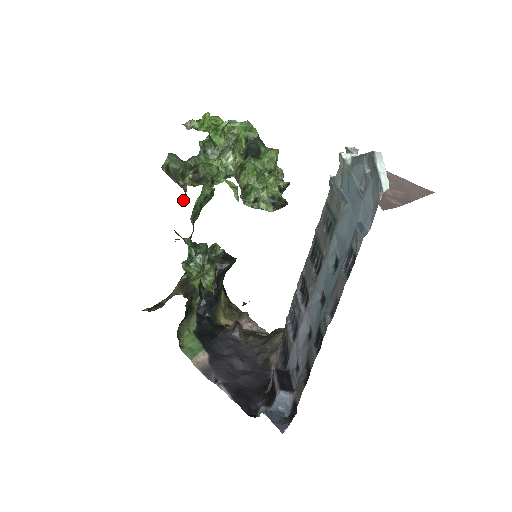
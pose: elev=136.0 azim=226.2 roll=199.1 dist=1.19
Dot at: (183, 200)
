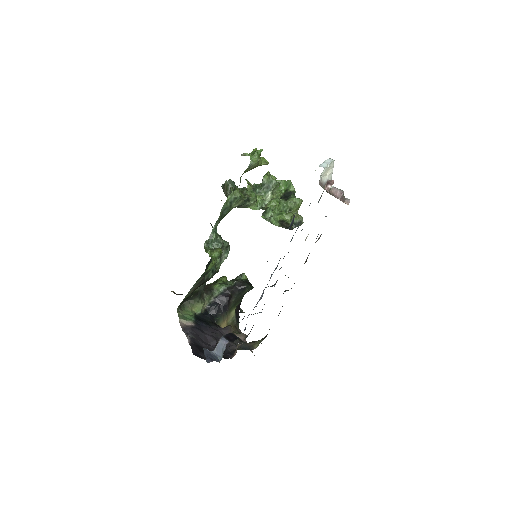
Dot at: occluded
